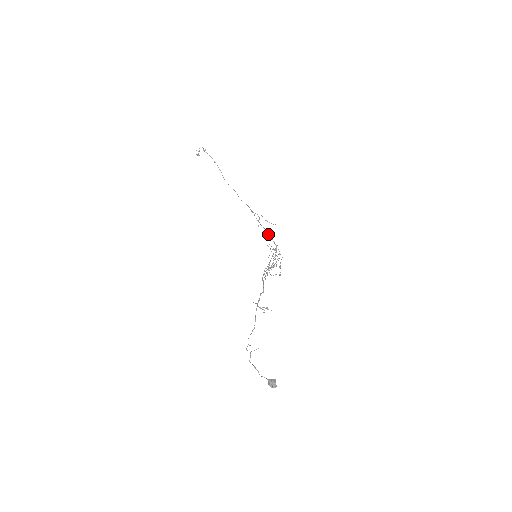
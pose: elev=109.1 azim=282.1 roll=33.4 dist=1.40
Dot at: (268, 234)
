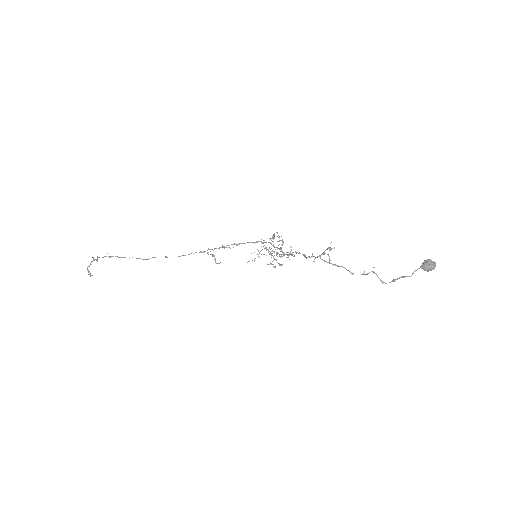
Dot at: (241, 243)
